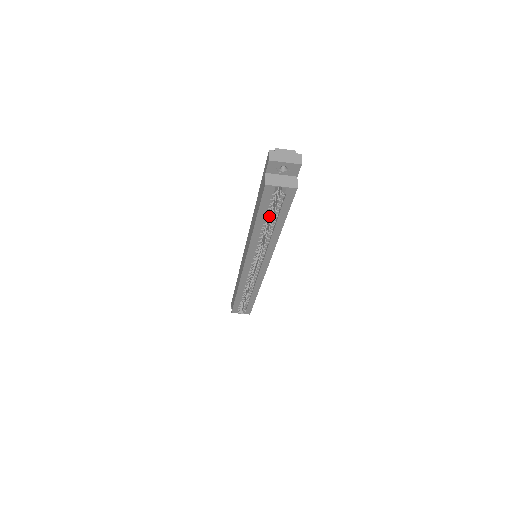
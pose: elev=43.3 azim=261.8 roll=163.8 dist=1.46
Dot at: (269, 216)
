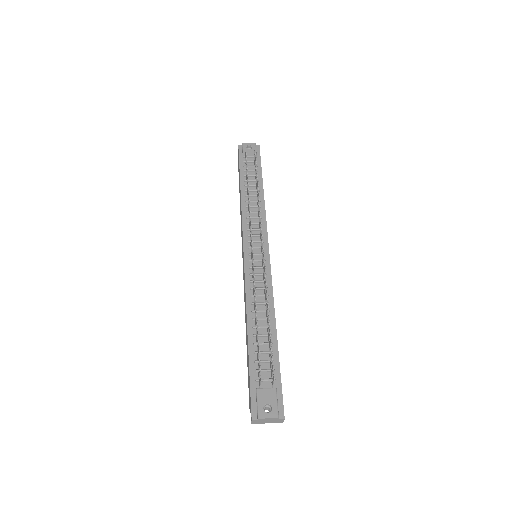
Dot at: (263, 324)
